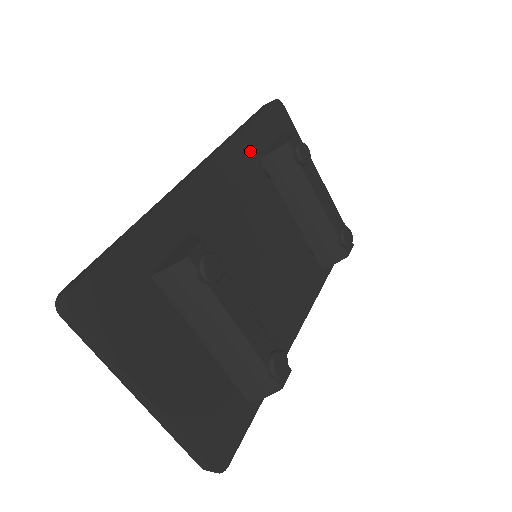
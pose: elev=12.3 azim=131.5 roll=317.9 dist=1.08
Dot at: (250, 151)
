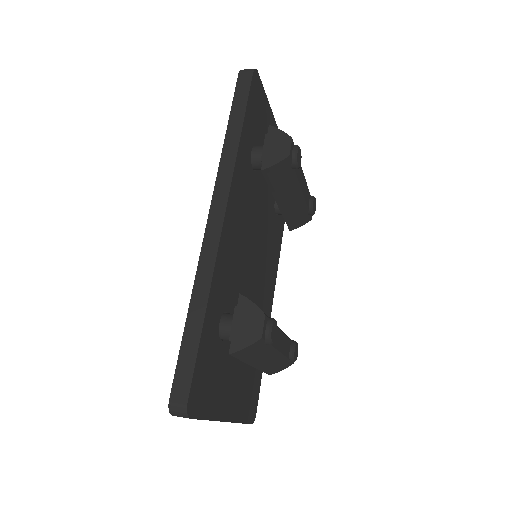
Dot at: (245, 156)
